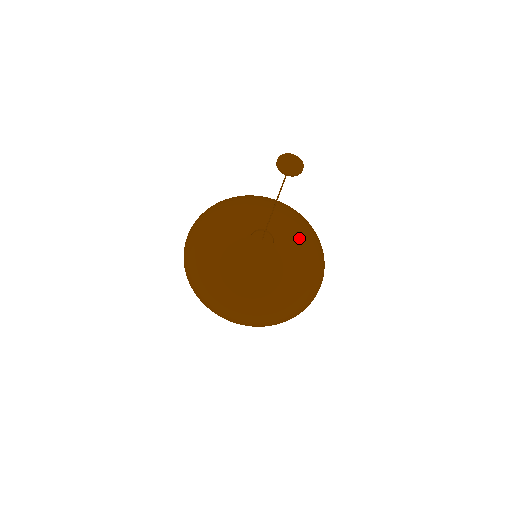
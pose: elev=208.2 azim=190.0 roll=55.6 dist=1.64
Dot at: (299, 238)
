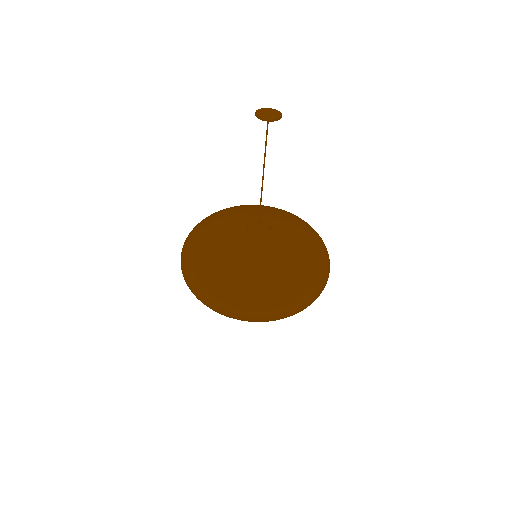
Dot at: (273, 211)
